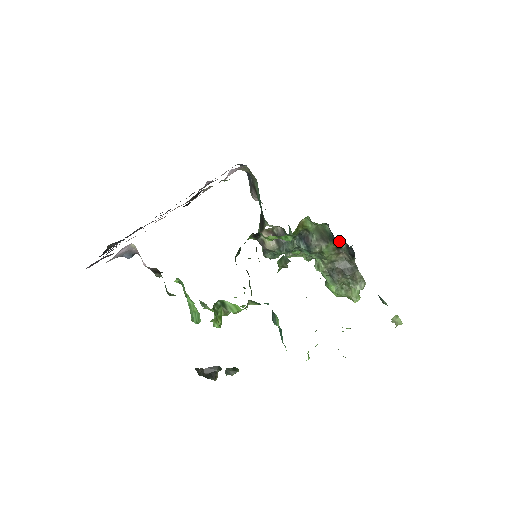
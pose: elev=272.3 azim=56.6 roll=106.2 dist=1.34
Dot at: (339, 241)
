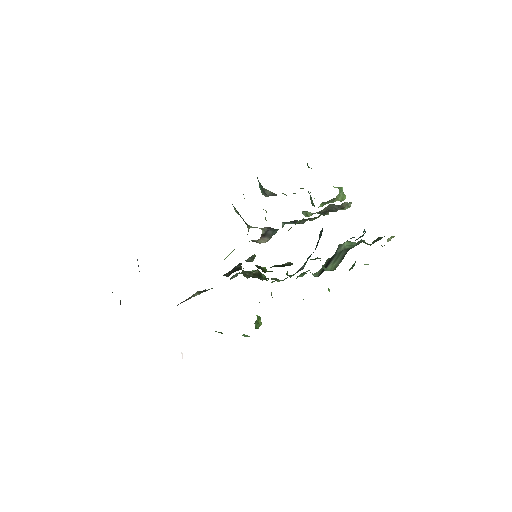
Dot at: occluded
